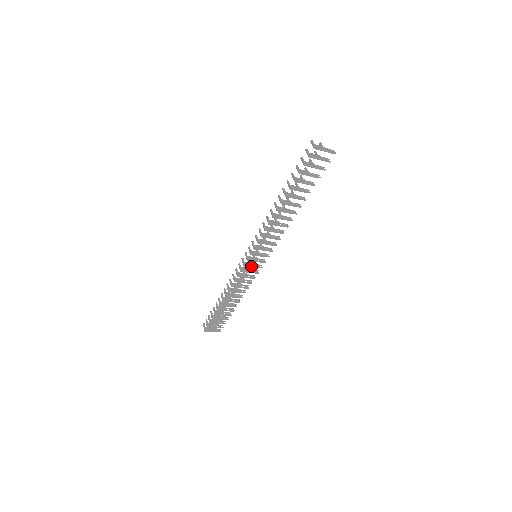
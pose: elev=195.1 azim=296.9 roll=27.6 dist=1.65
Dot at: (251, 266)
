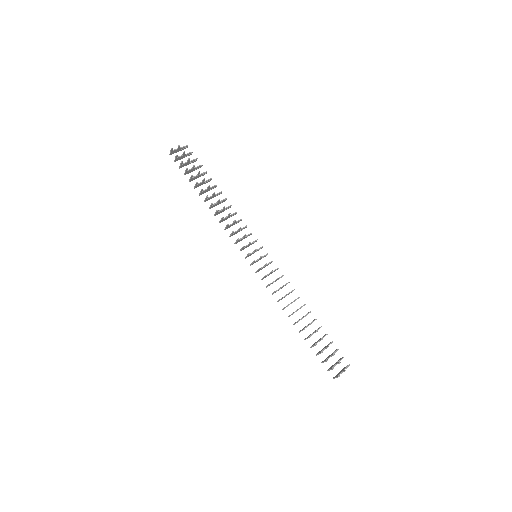
Dot at: occluded
